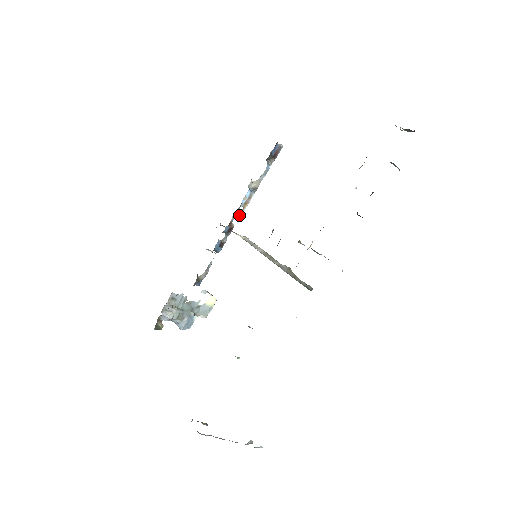
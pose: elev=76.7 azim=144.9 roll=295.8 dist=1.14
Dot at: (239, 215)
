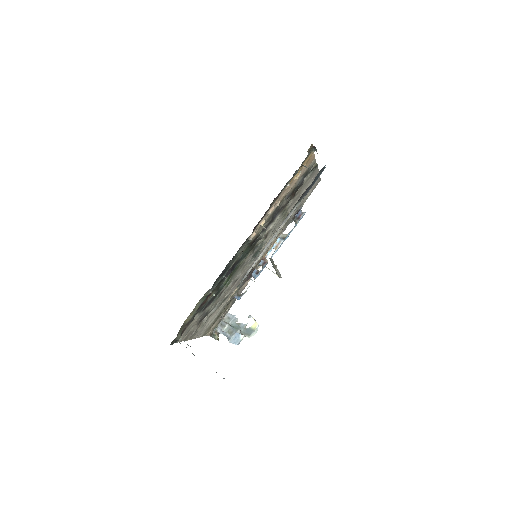
Dot at: (272, 255)
